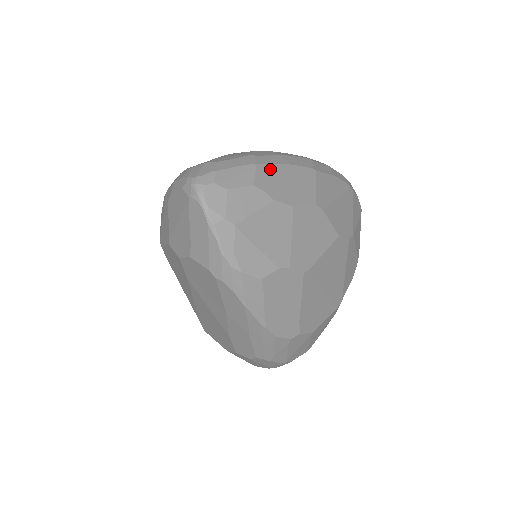
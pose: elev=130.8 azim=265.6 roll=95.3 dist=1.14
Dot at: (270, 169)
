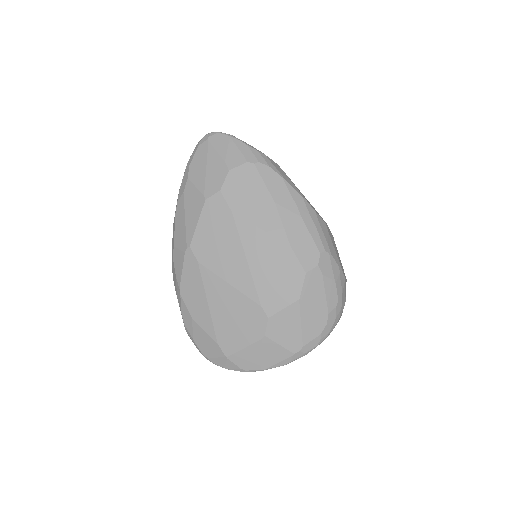
Dot at: occluded
